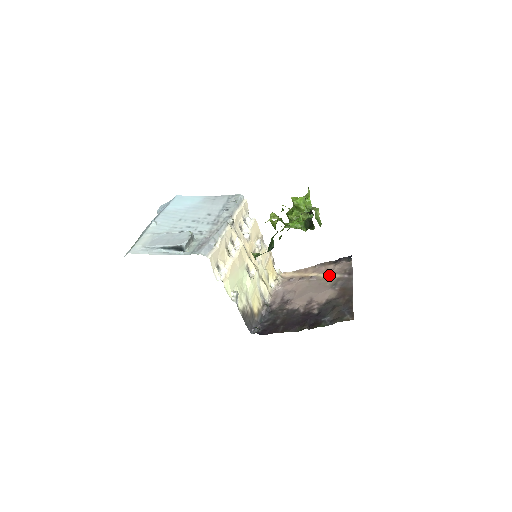
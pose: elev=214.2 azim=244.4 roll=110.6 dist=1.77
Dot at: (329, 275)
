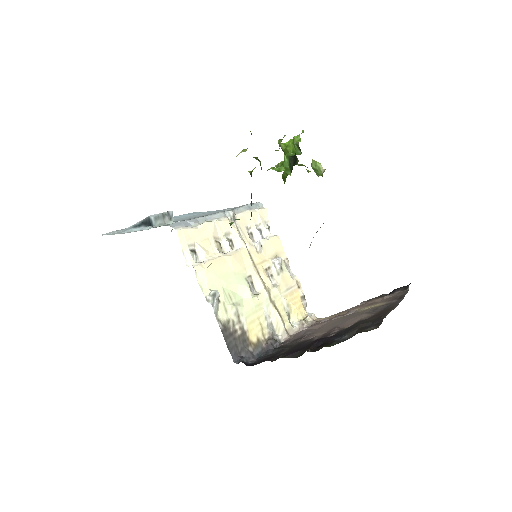
Dot at: (372, 305)
